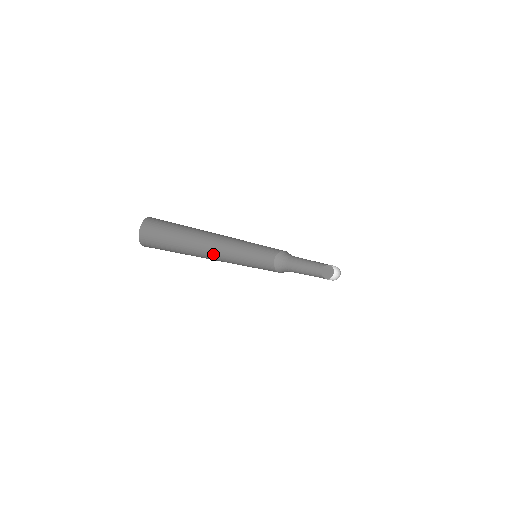
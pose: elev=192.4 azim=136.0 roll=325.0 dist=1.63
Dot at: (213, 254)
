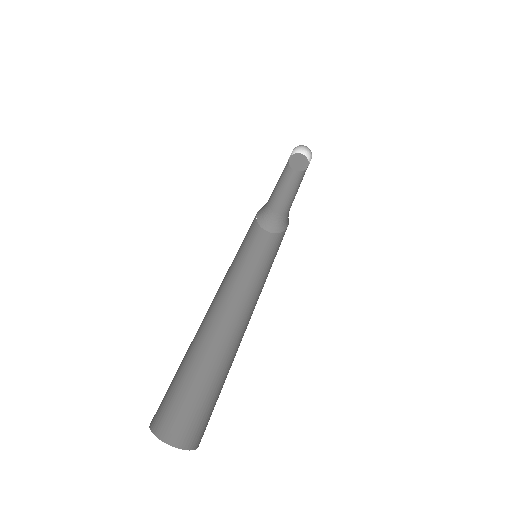
Dot at: (214, 308)
